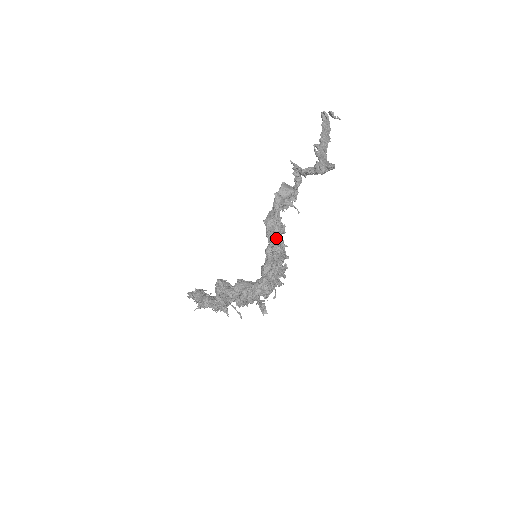
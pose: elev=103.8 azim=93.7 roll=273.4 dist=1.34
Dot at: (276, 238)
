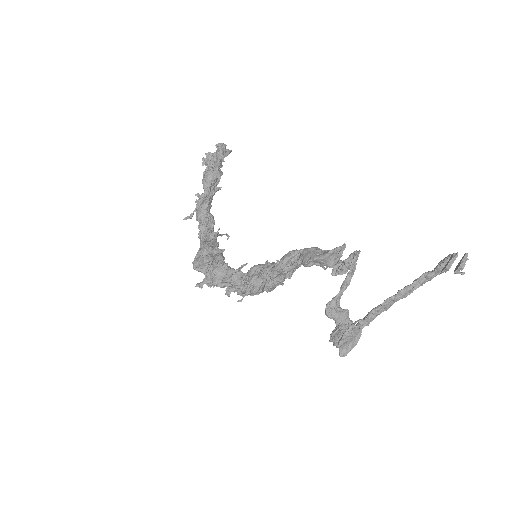
Dot at: (274, 283)
